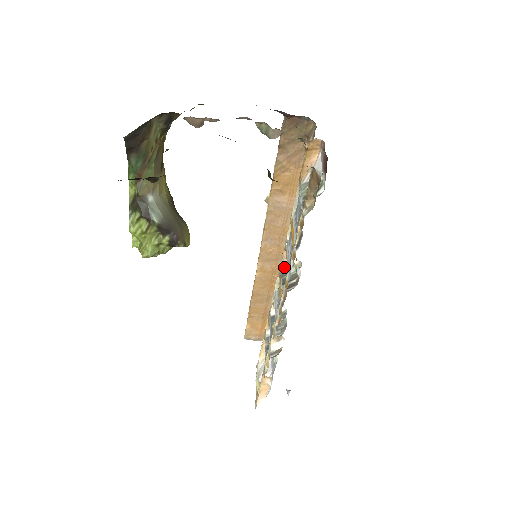
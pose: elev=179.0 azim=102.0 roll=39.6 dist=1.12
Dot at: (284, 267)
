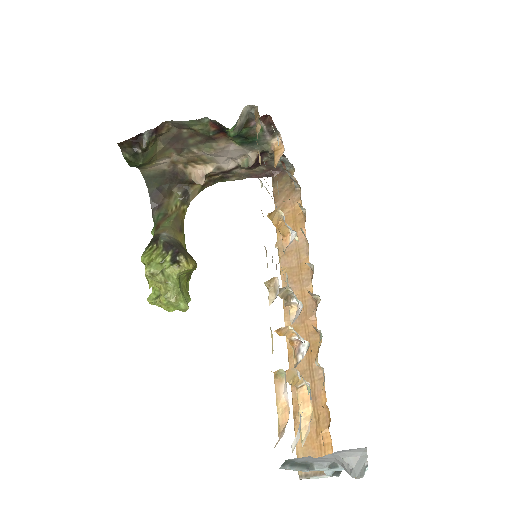
Dot at: (284, 251)
